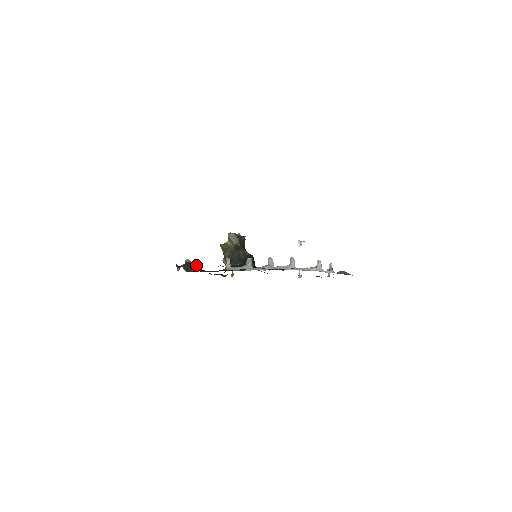
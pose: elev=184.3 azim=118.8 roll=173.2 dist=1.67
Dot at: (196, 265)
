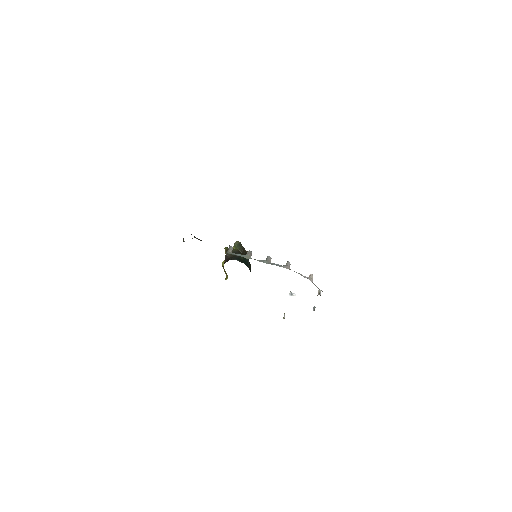
Dot at: occluded
